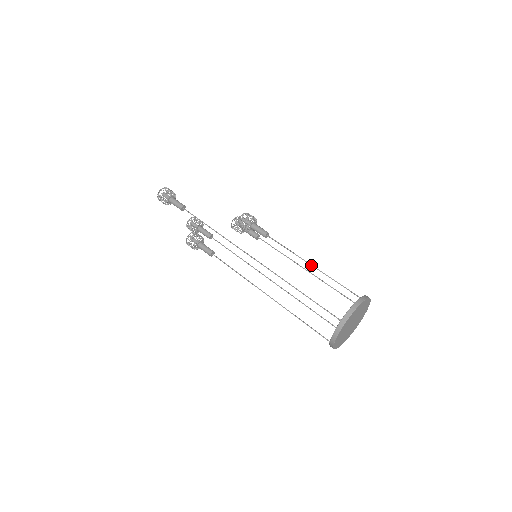
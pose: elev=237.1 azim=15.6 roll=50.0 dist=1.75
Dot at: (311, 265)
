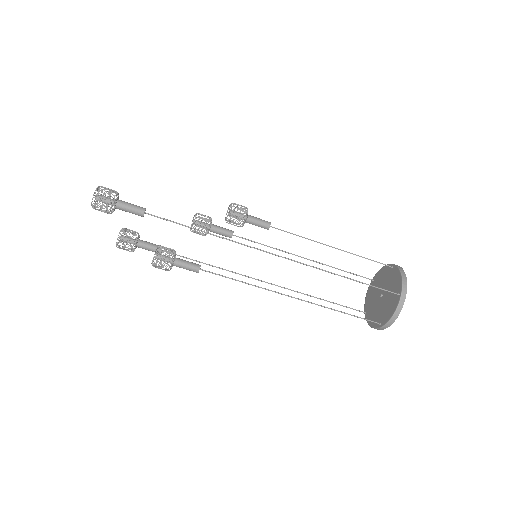
Dot at: (333, 247)
